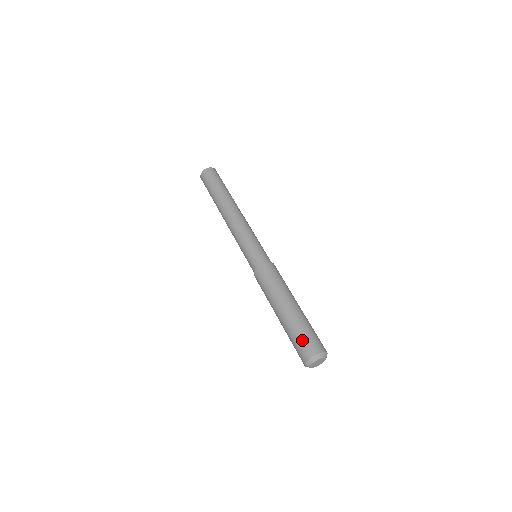
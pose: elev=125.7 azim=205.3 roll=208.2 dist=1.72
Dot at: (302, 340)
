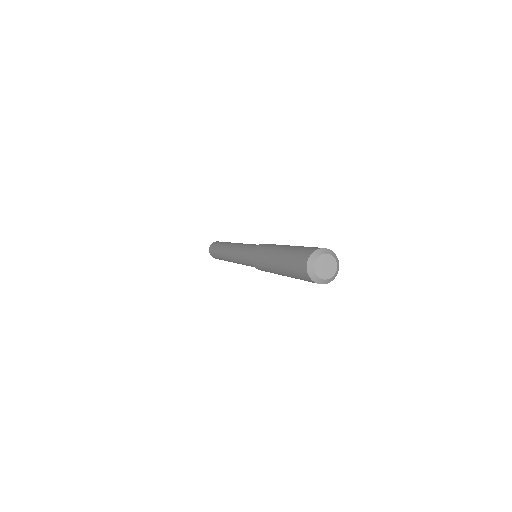
Dot at: occluded
